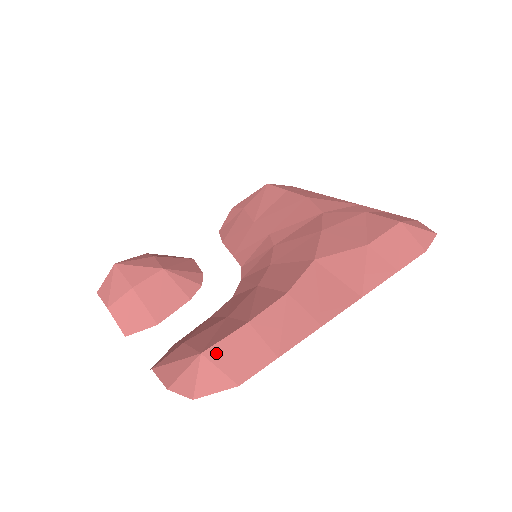
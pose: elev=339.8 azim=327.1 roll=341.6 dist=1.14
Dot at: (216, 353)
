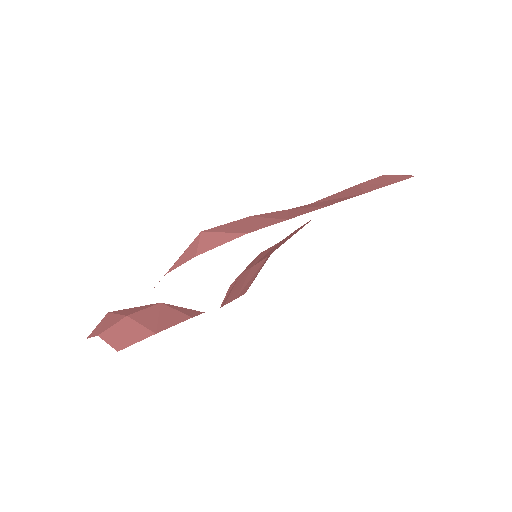
Dot at: (218, 229)
